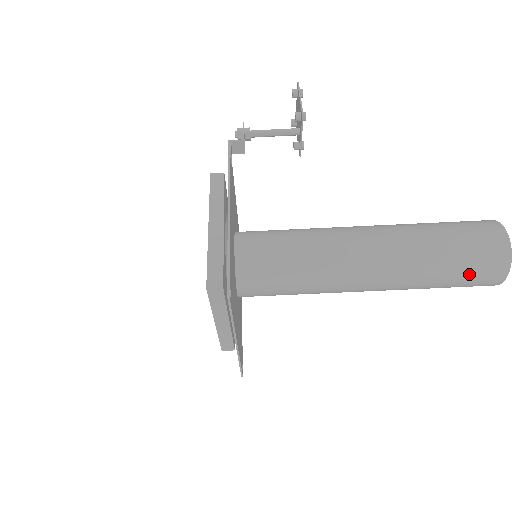
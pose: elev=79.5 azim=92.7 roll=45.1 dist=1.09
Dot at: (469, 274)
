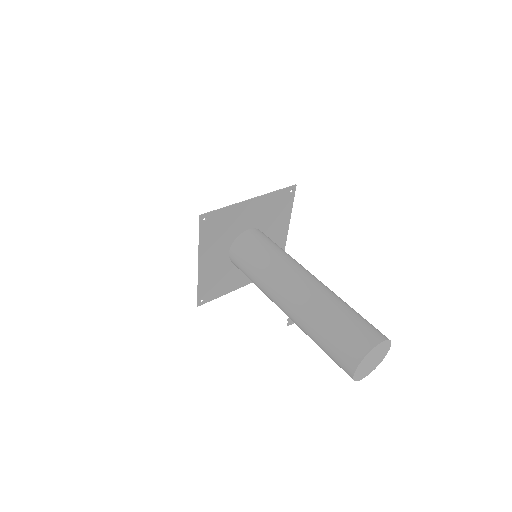
Dot at: (362, 320)
